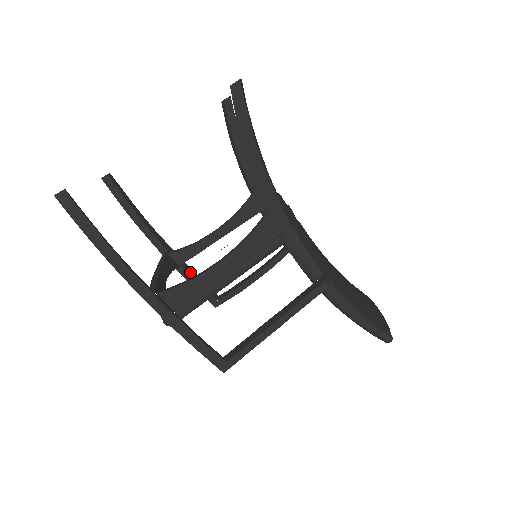
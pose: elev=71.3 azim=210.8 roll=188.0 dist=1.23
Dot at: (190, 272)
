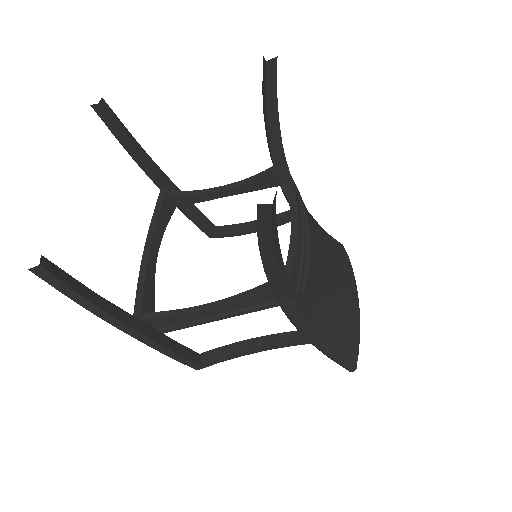
Dot at: (189, 207)
